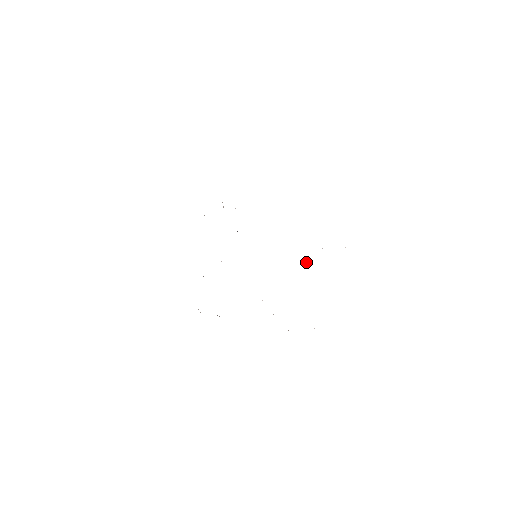
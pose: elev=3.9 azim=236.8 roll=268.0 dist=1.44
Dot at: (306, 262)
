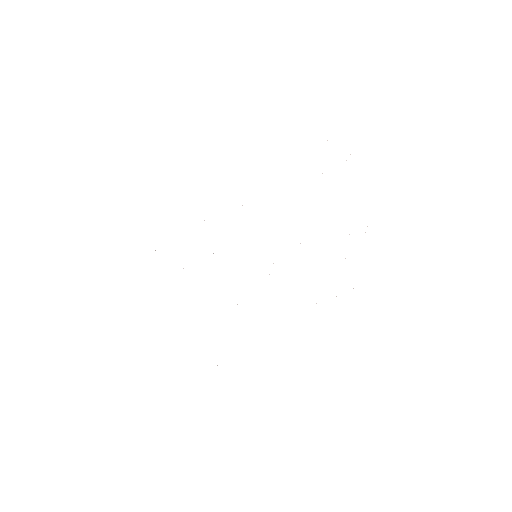
Dot at: occluded
